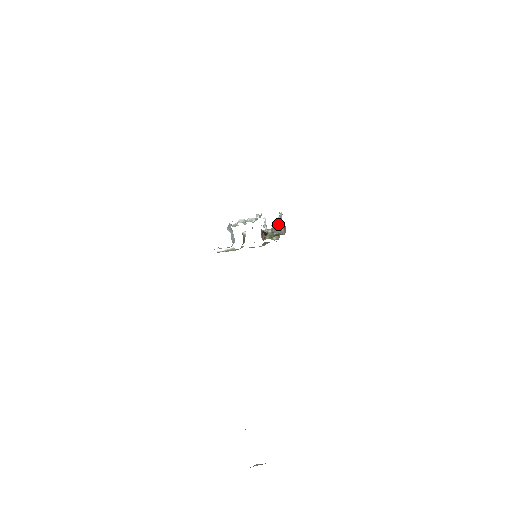
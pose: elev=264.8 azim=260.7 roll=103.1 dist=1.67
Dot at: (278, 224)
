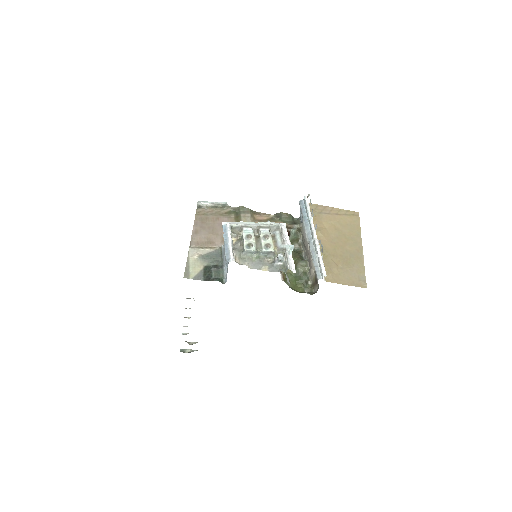
Dot at: (310, 260)
